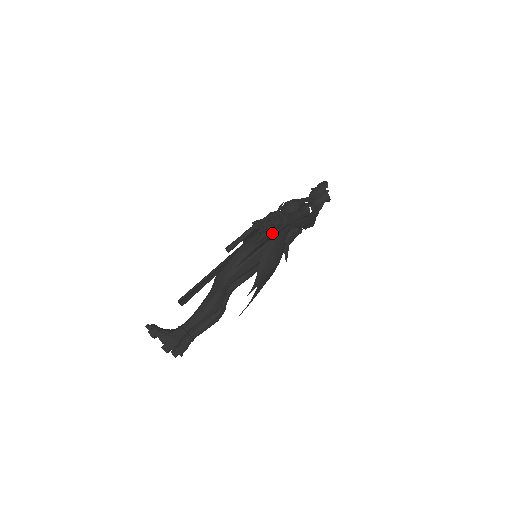
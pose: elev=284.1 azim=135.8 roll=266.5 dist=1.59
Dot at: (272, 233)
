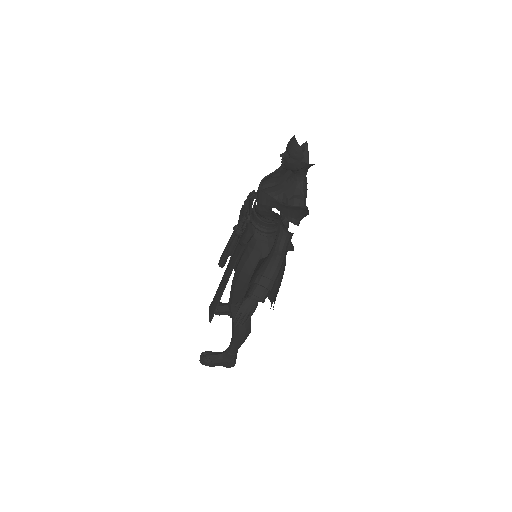
Dot at: occluded
